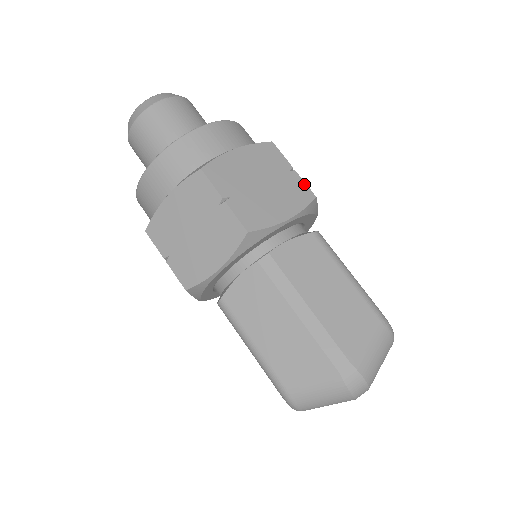
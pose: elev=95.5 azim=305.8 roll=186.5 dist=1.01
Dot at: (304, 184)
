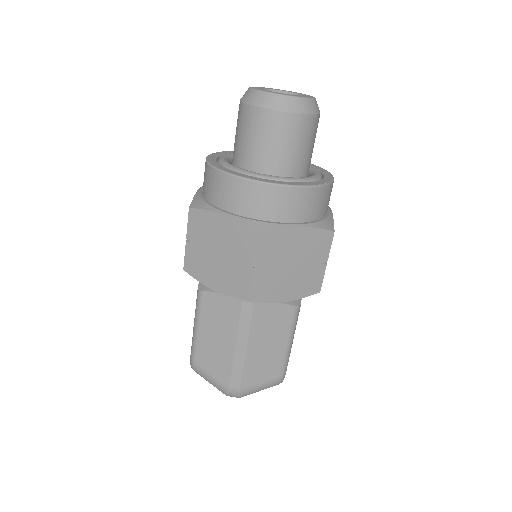
Dot at: (322, 279)
